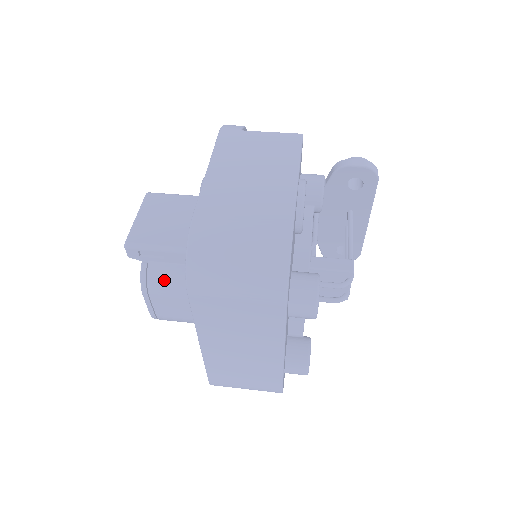
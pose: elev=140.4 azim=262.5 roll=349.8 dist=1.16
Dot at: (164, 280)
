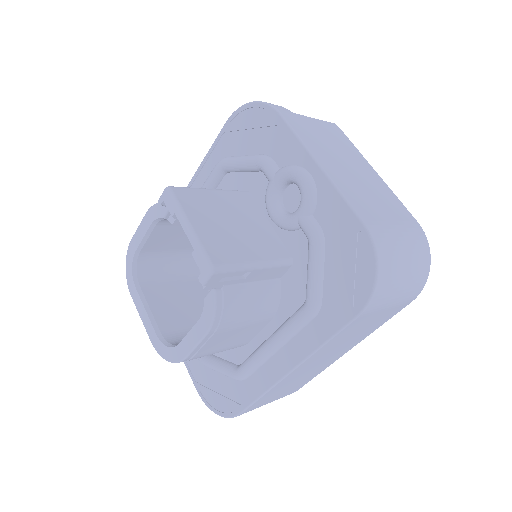
Dot at: (241, 306)
